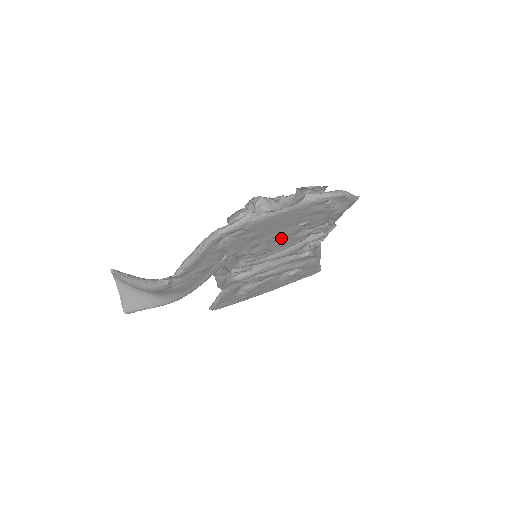
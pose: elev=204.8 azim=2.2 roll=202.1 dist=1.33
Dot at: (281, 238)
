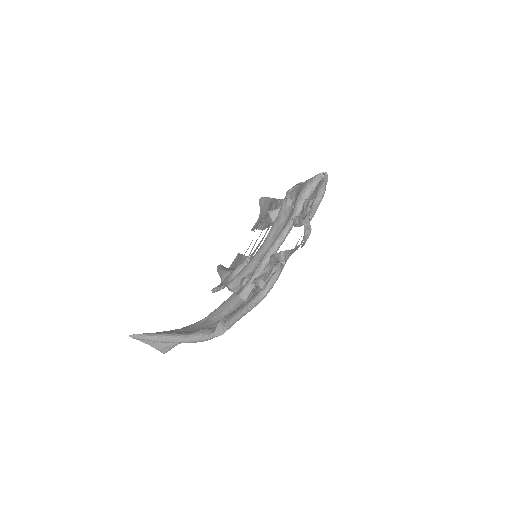
Dot at: occluded
